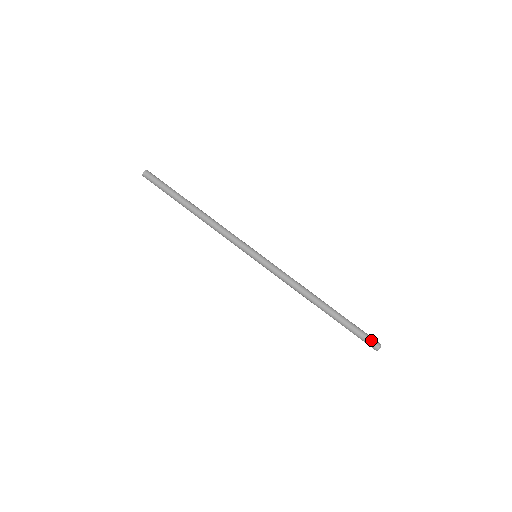
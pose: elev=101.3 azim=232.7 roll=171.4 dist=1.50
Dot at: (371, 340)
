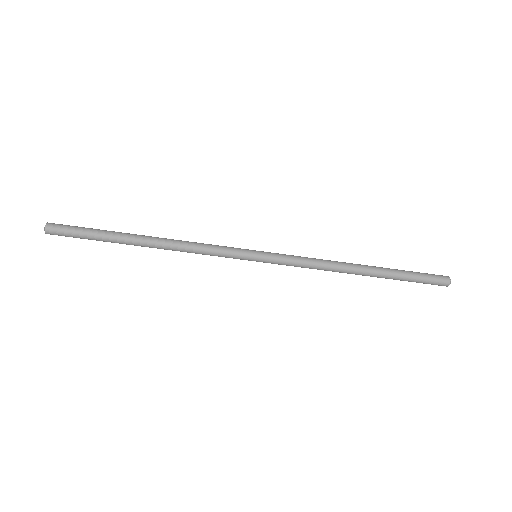
Dot at: occluded
